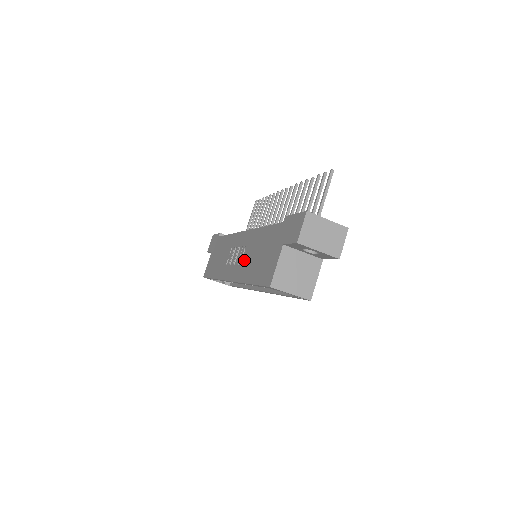
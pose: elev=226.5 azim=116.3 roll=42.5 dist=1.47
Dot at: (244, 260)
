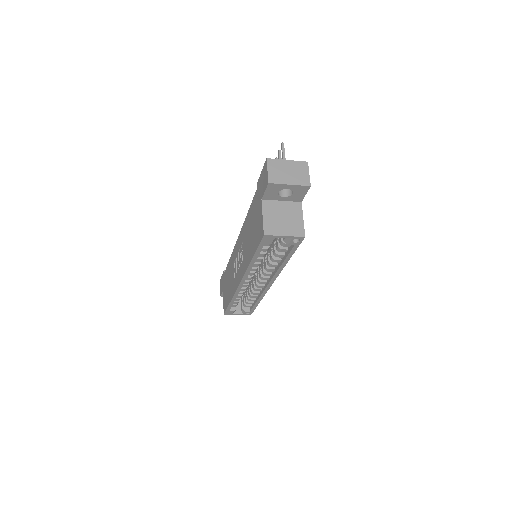
Dot at: (243, 253)
